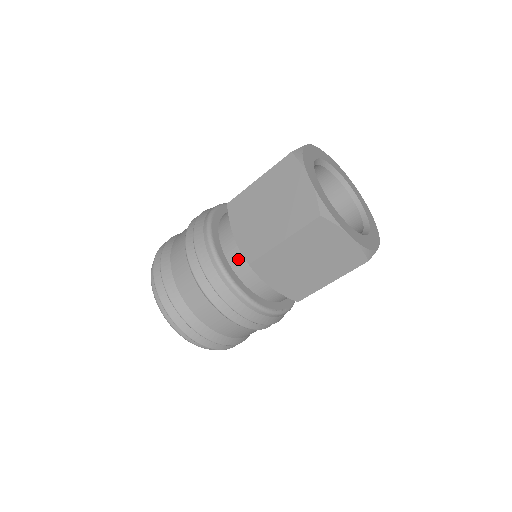
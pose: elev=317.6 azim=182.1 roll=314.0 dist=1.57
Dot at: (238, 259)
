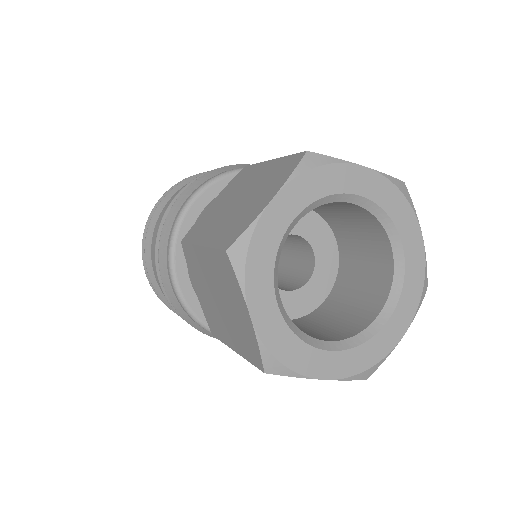
Dot at: occluded
